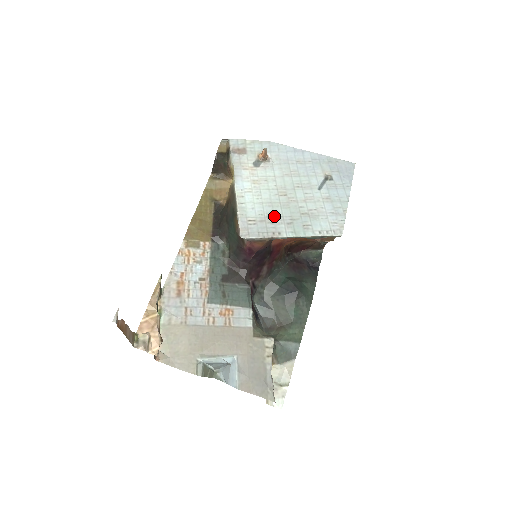
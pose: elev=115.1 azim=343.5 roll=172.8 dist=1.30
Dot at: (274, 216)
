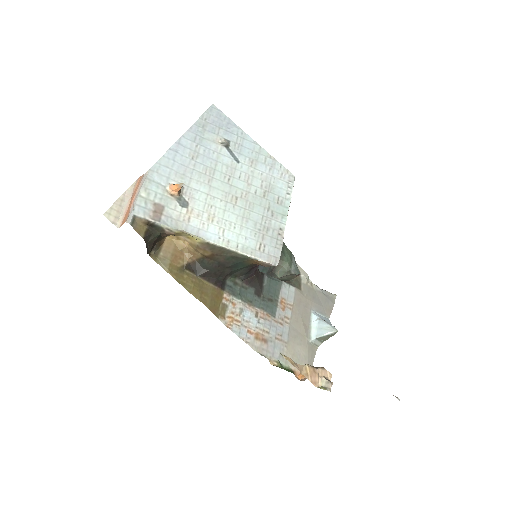
Dot at: (260, 223)
